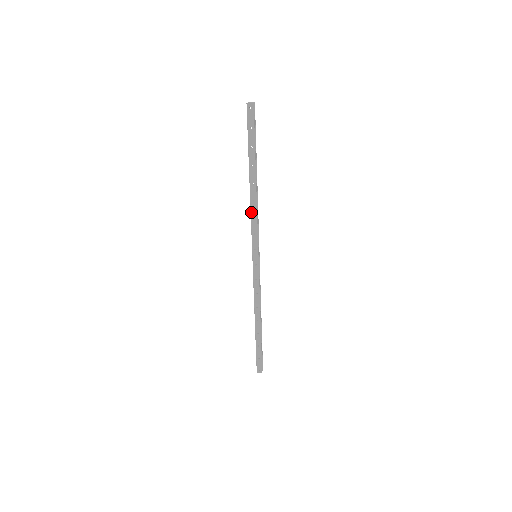
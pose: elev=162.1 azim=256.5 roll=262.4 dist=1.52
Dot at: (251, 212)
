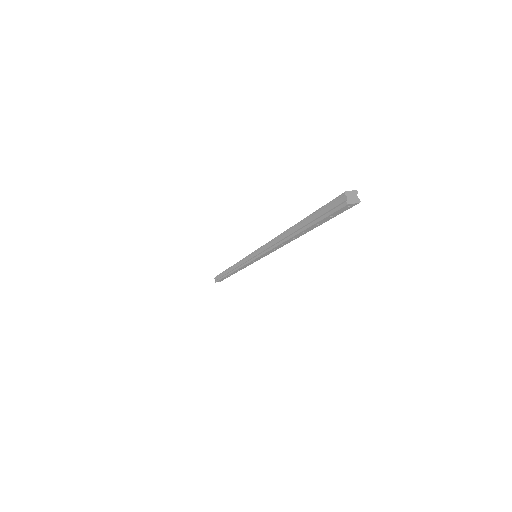
Dot at: (274, 248)
